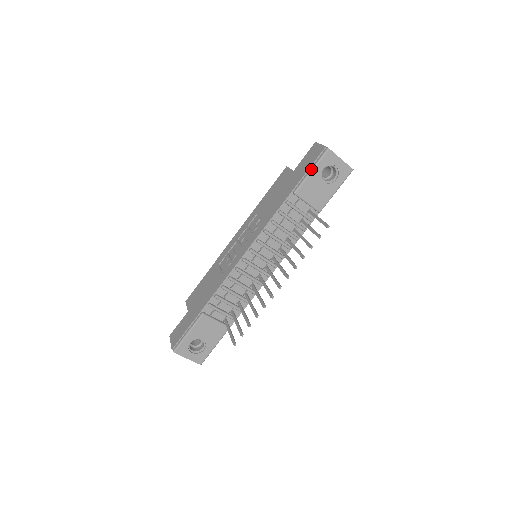
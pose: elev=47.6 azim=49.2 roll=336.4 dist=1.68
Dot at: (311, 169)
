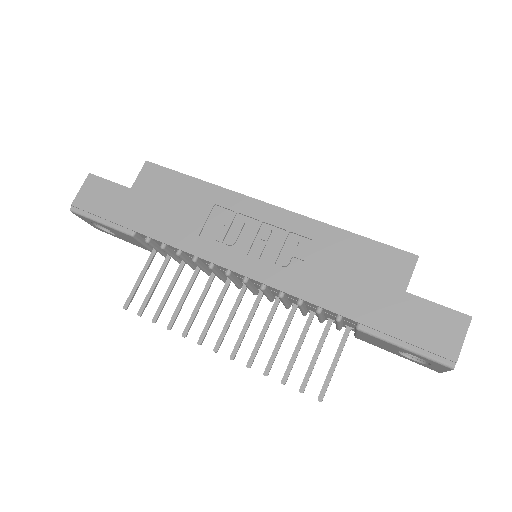
Dot at: (407, 347)
